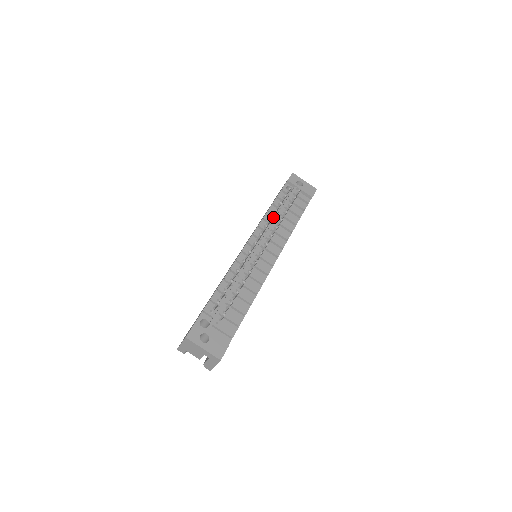
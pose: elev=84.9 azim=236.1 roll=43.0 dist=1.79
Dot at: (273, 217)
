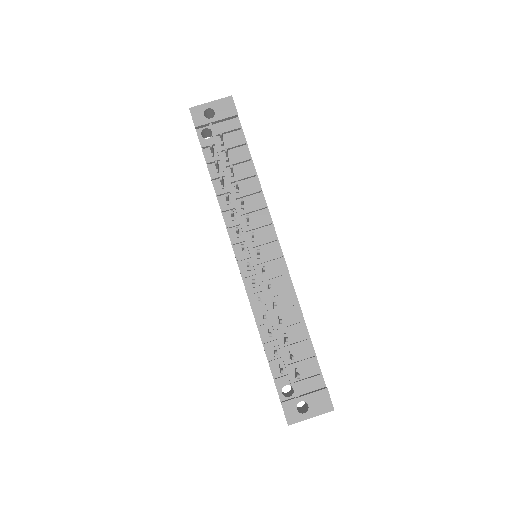
Dot at: (228, 195)
